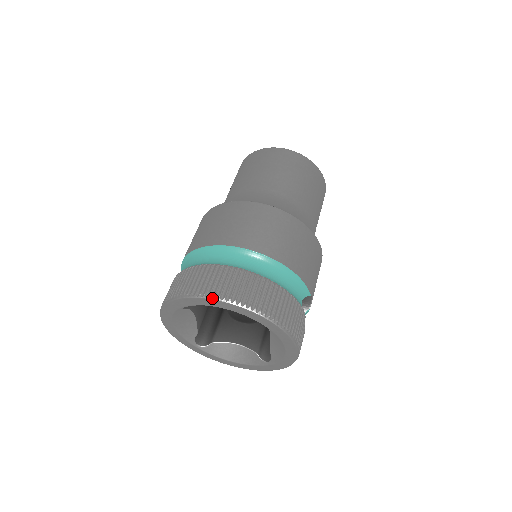
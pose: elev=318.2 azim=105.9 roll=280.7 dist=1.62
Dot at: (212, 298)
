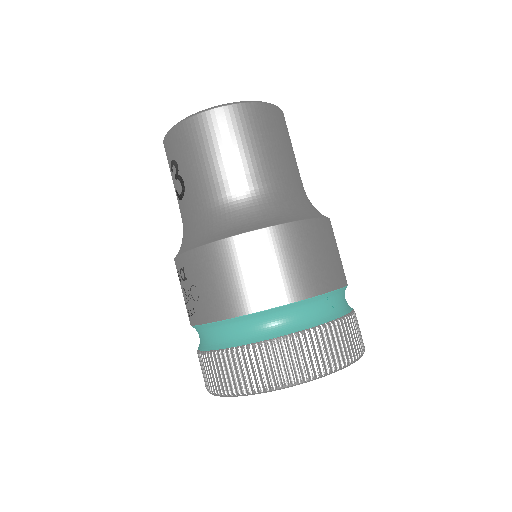
Dot at: (307, 381)
